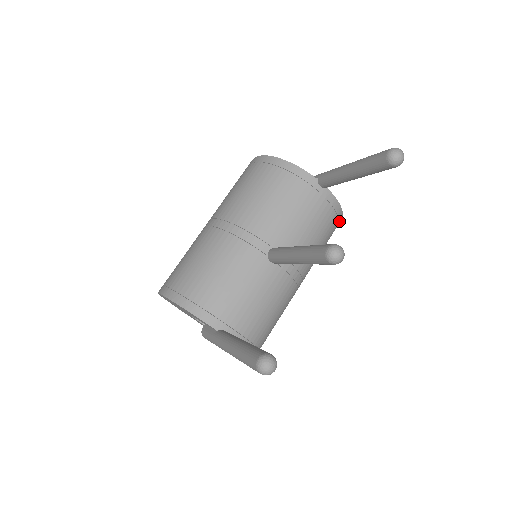
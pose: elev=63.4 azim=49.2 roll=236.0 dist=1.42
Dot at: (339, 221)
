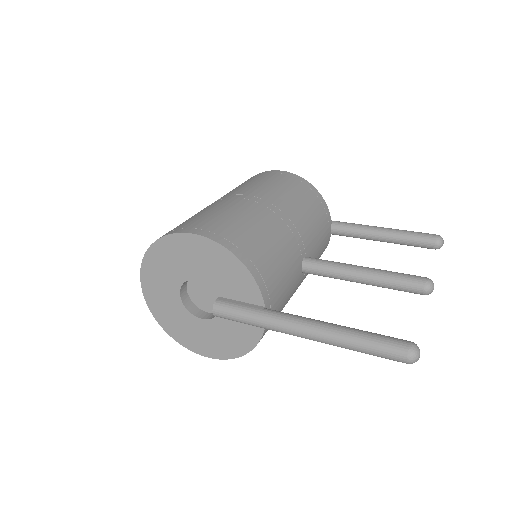
Dot at: occluded
